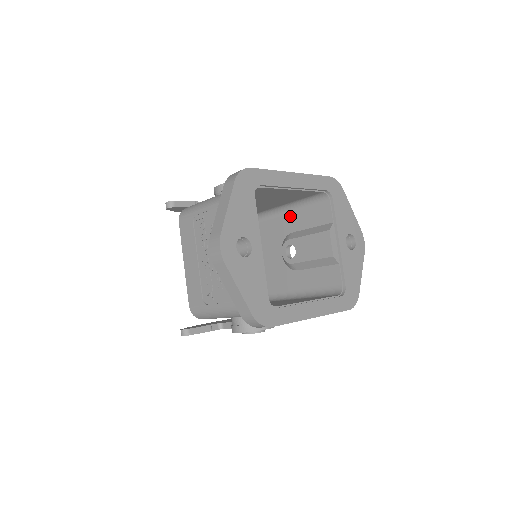
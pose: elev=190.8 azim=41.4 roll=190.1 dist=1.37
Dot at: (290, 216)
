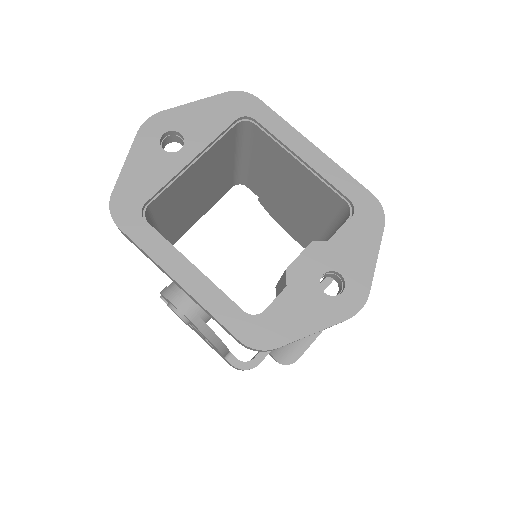
Dot at: occluded
